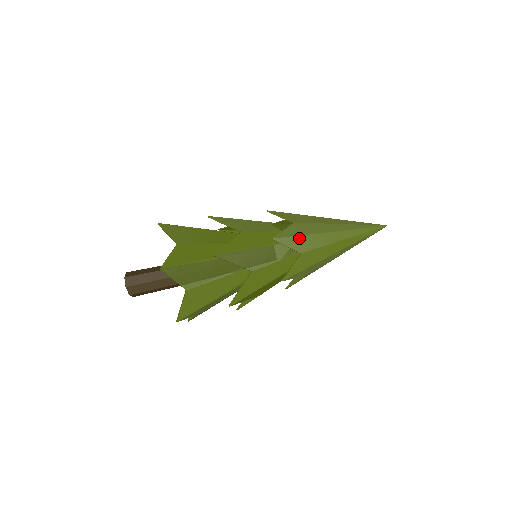
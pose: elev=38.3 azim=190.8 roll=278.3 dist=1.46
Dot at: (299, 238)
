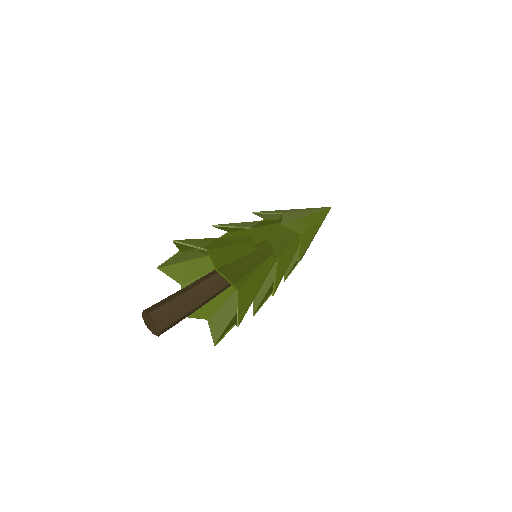
Dot at: (295, 222)
